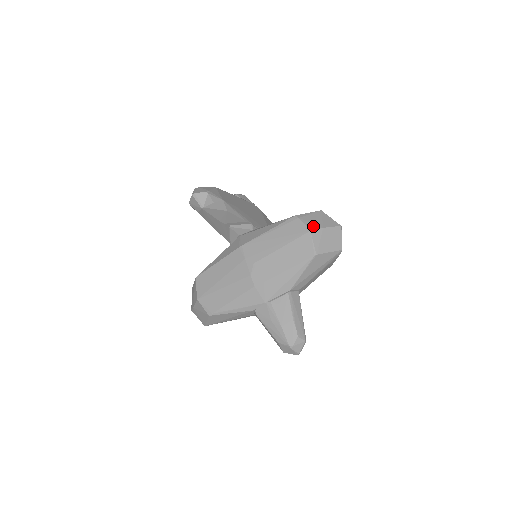
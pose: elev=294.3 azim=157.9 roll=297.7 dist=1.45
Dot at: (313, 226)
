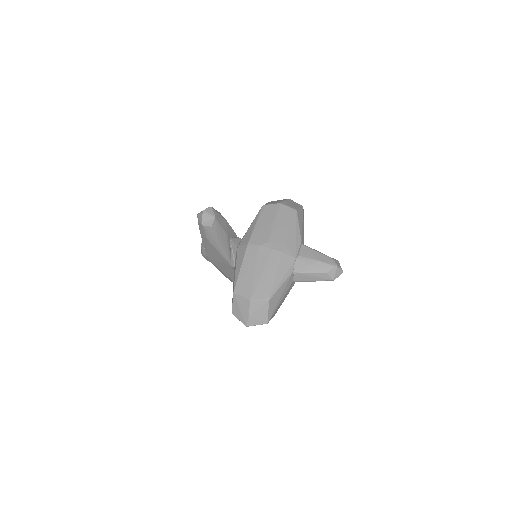
Dot at: (278, 202)
